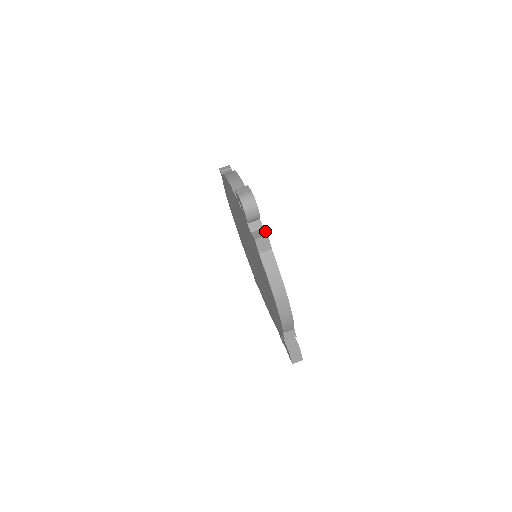
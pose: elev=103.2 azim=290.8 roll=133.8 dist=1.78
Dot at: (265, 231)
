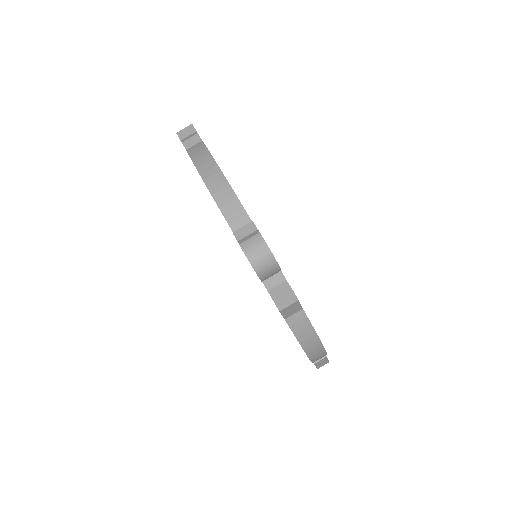
Dot at: (291, 290)
